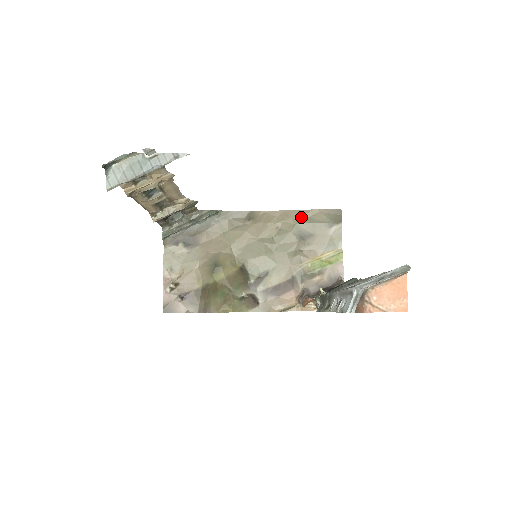
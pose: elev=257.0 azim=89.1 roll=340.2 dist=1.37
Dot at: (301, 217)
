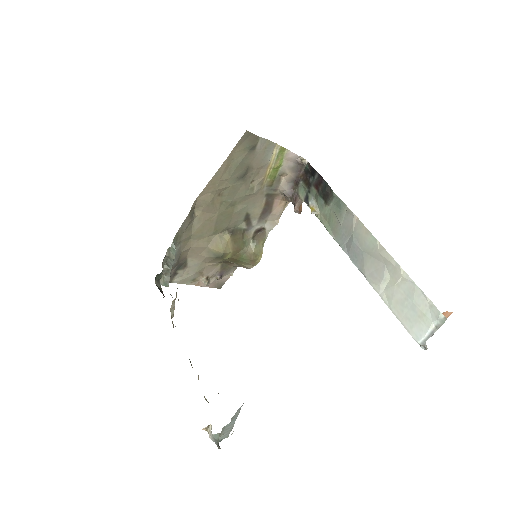
Dot at: (226, 172)
